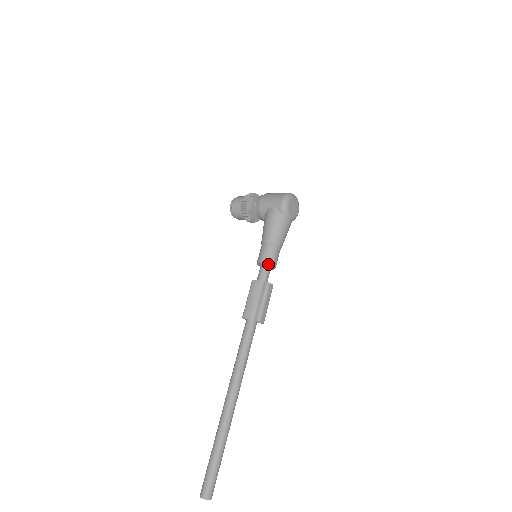
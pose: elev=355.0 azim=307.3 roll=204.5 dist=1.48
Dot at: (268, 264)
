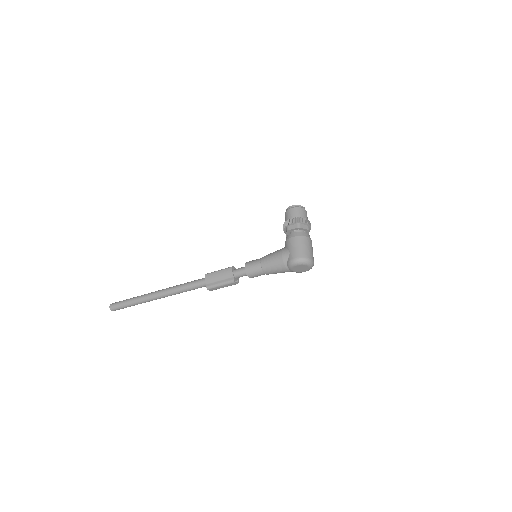
Dot at: (246, 273)
